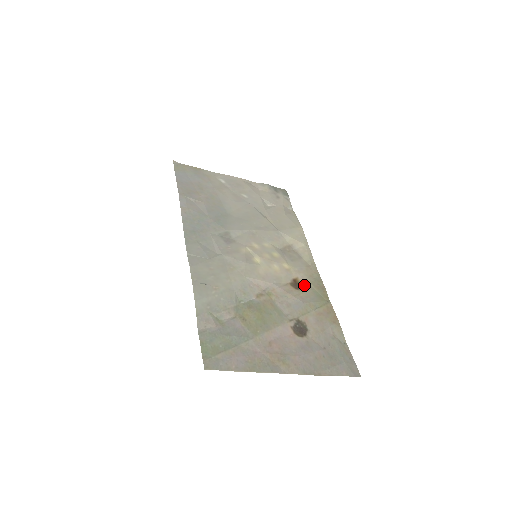
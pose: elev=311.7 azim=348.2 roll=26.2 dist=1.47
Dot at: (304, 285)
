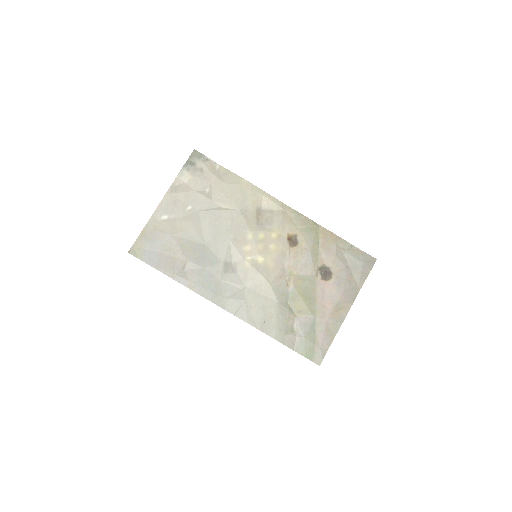
Dot at: (296, 234)
